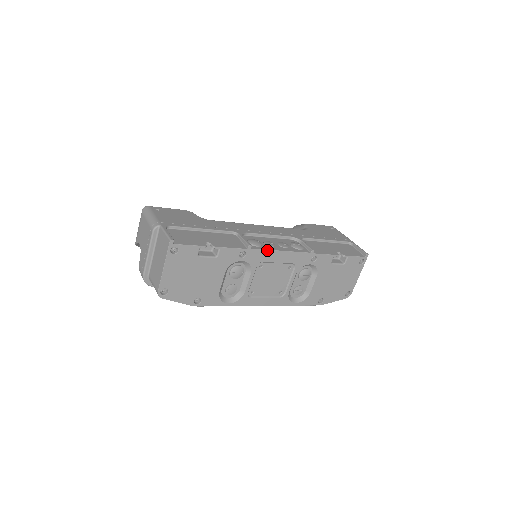
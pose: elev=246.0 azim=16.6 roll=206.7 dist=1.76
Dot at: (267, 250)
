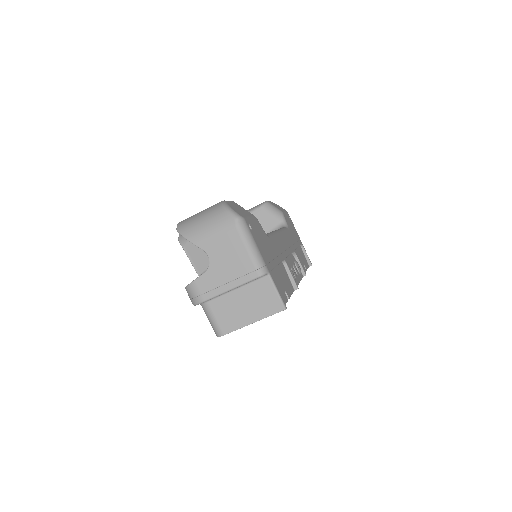
Dot at: occluded
